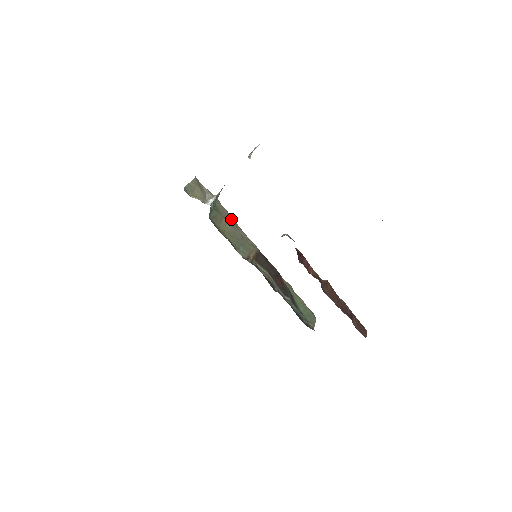
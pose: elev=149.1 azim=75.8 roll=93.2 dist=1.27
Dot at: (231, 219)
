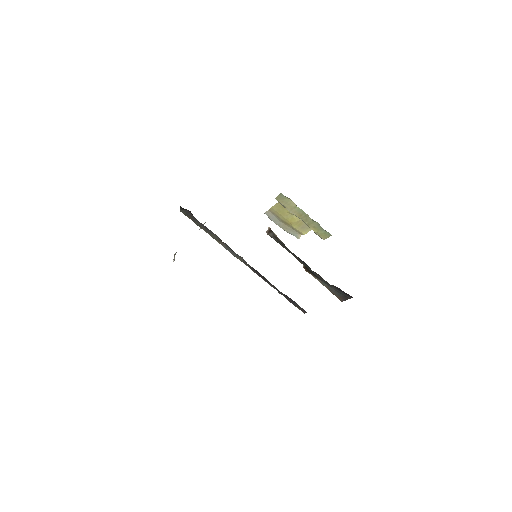
Dot at: occluded
